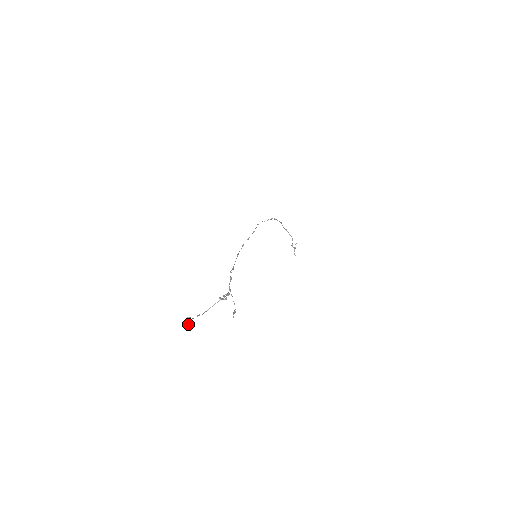
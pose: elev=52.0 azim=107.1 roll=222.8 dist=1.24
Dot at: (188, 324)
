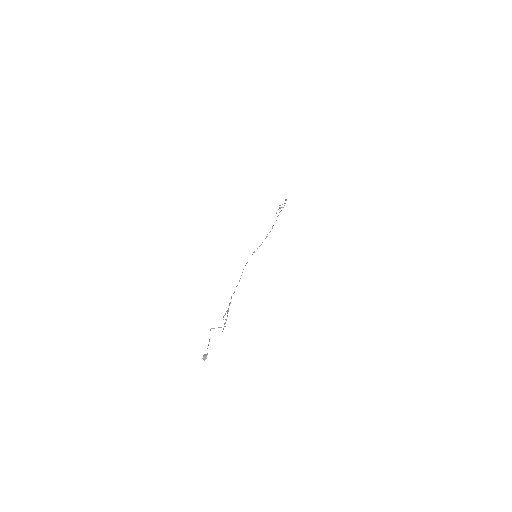
Dot at: (204, 360)
